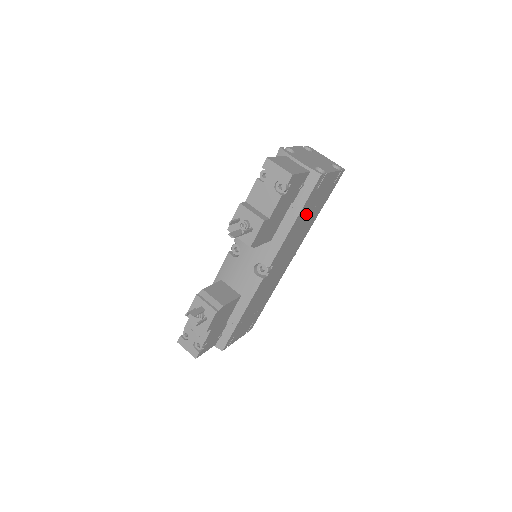
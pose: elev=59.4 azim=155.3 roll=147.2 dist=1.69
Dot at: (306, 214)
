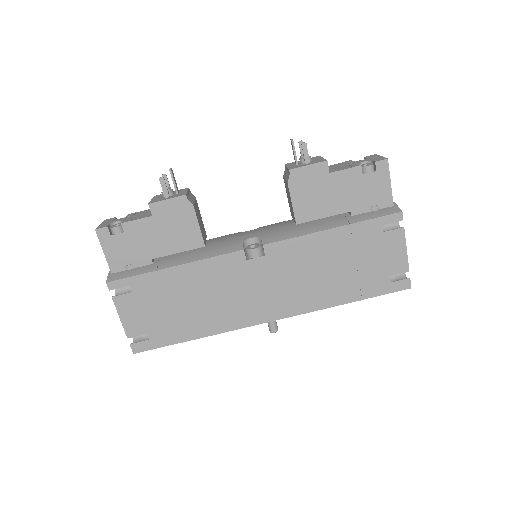
Dot at: (345, 253)
